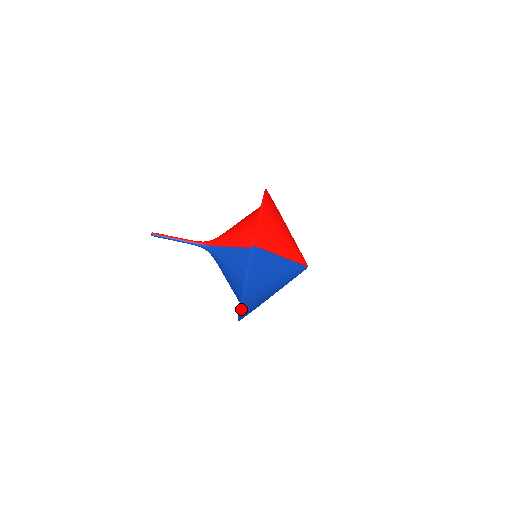
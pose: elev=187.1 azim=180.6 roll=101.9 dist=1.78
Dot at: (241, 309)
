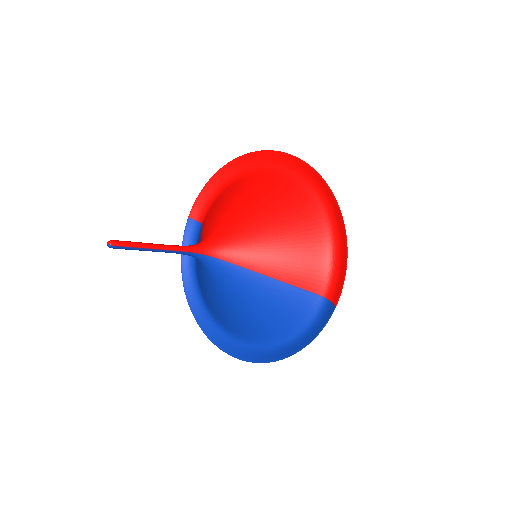
Dot at: (262, 360)
